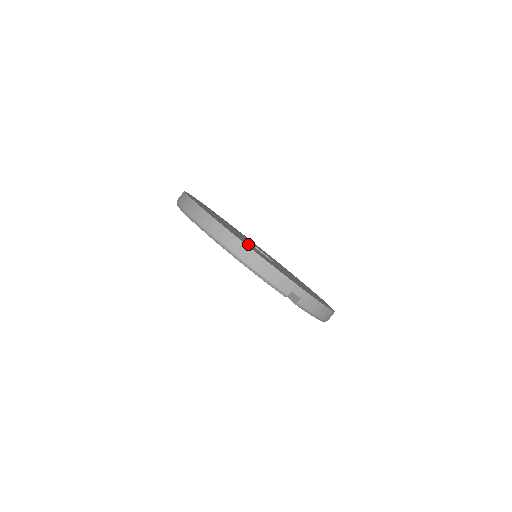
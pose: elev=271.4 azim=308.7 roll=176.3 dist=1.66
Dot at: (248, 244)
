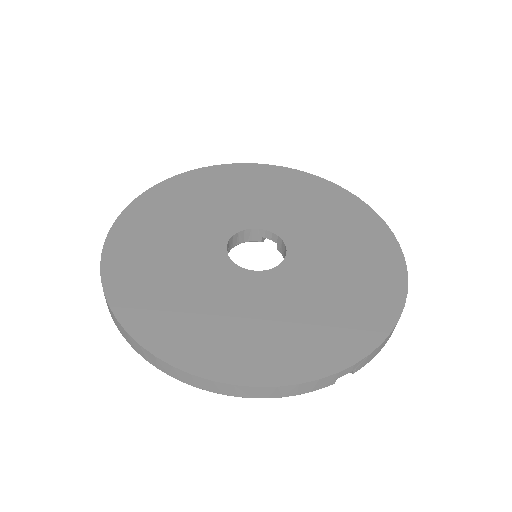
Dot at: (236, 330)
